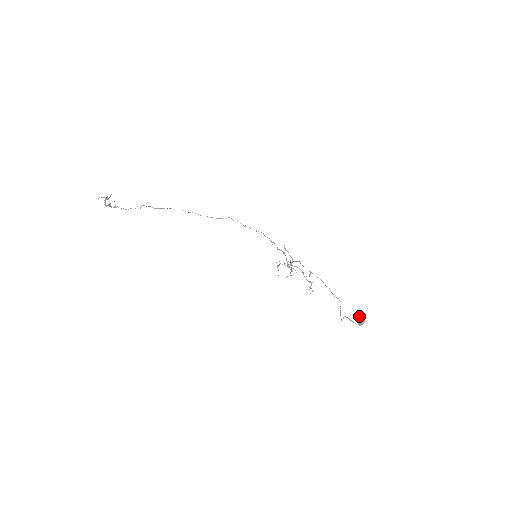
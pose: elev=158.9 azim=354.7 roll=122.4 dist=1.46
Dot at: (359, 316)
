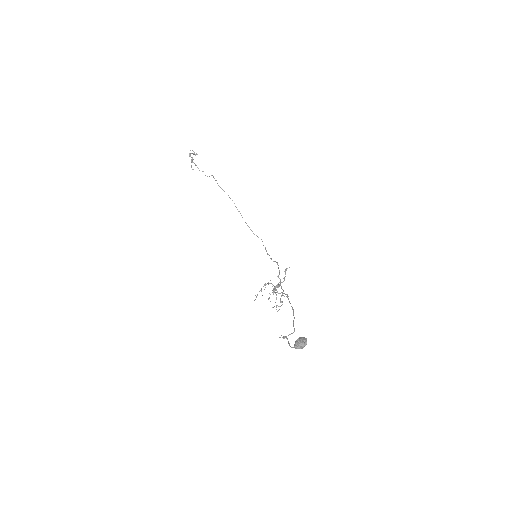
Dot at: (303, 337)
